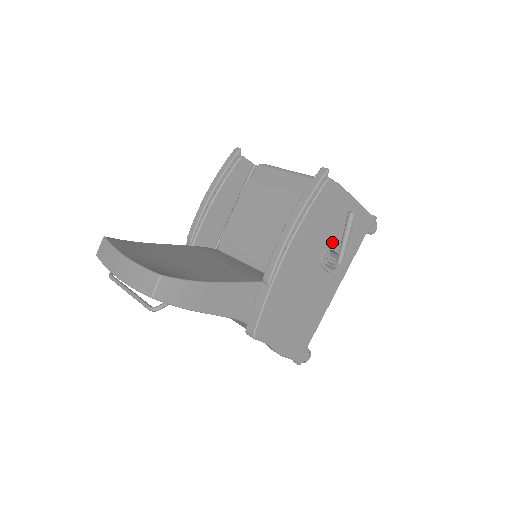
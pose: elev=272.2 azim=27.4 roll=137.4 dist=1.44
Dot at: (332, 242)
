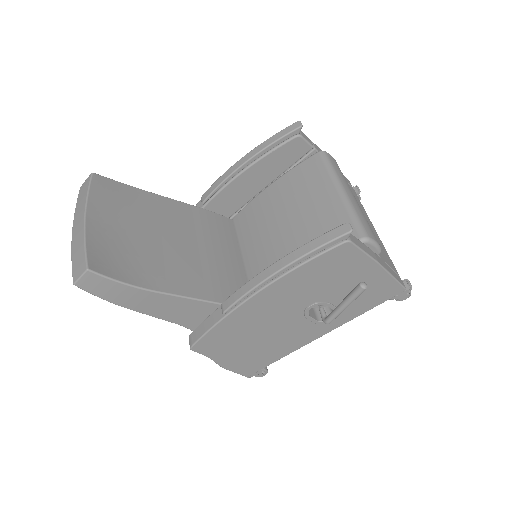
Dot at: (329, 298)
